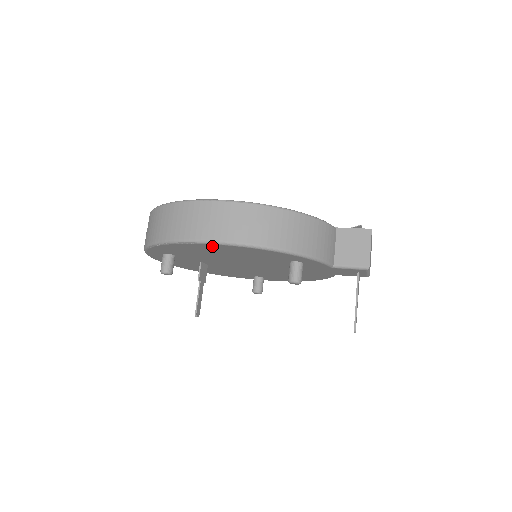
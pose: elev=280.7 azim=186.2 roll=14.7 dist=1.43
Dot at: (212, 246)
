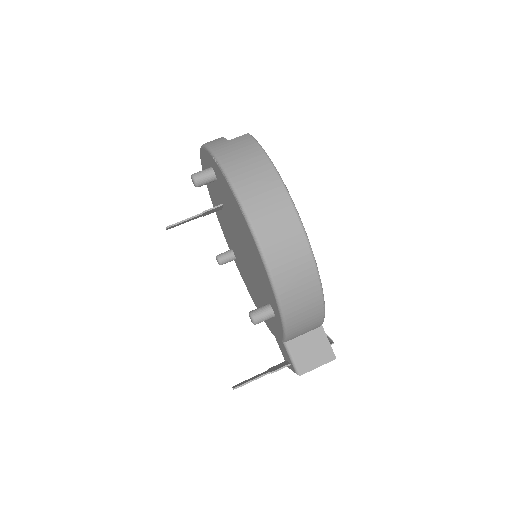
Dot at: (249, 233)
